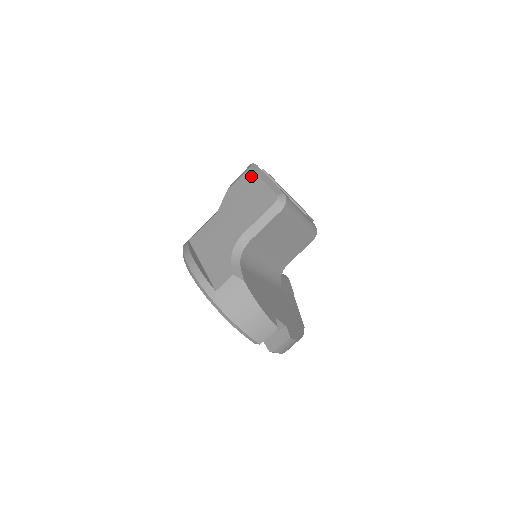
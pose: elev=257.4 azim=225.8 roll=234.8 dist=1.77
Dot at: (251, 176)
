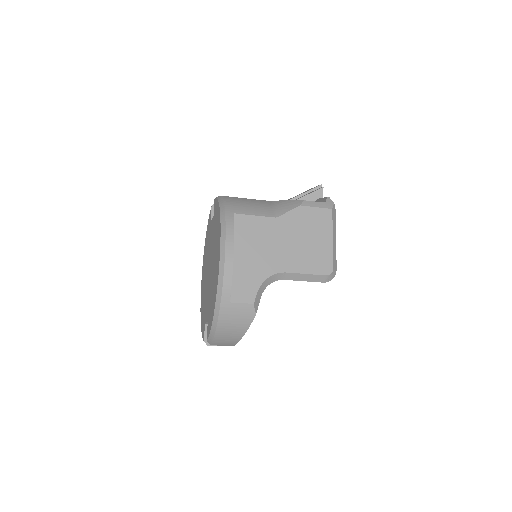
Dot at: (327, 220)
